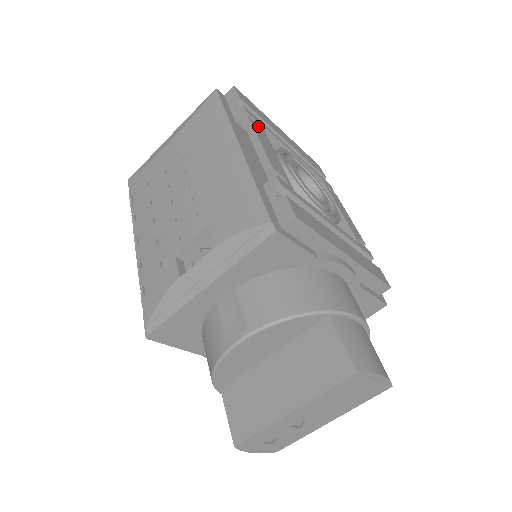
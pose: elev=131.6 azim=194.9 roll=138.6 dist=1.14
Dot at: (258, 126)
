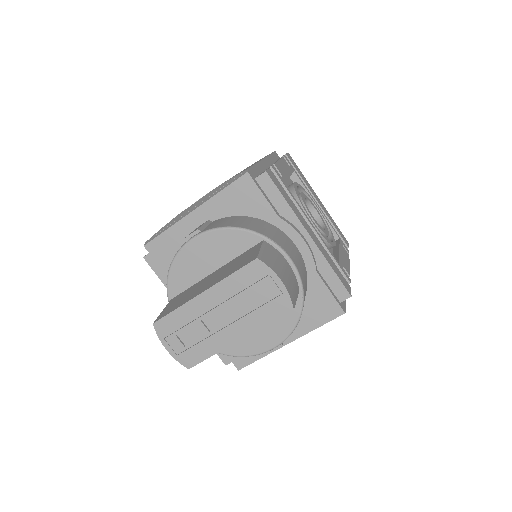
Dot at: (288, 165)
